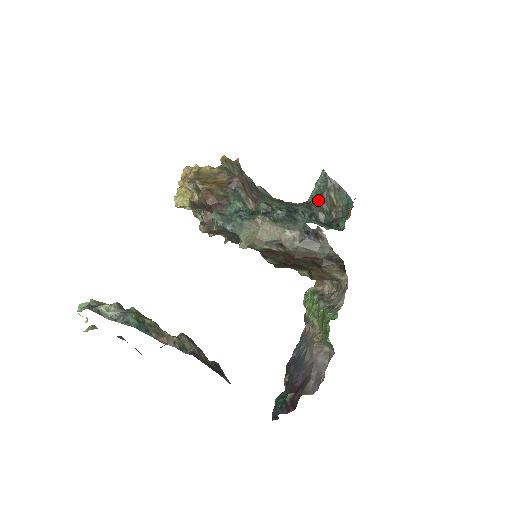
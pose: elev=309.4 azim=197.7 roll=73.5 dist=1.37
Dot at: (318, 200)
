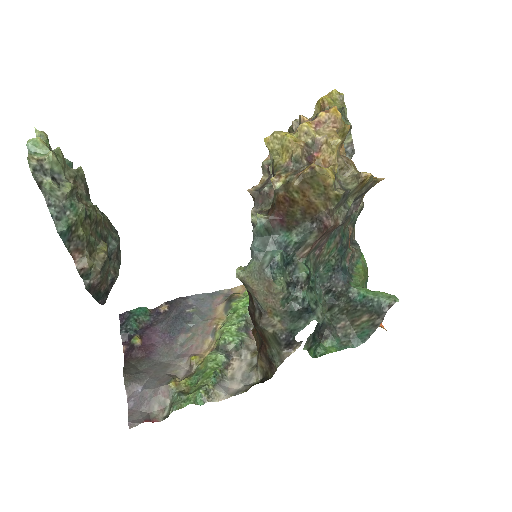
Dot at: (355, 301)
